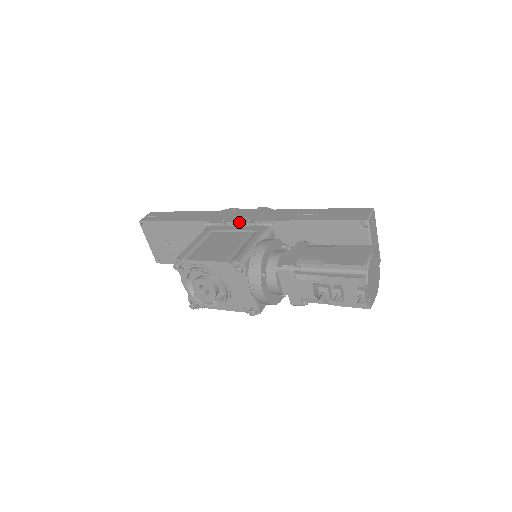
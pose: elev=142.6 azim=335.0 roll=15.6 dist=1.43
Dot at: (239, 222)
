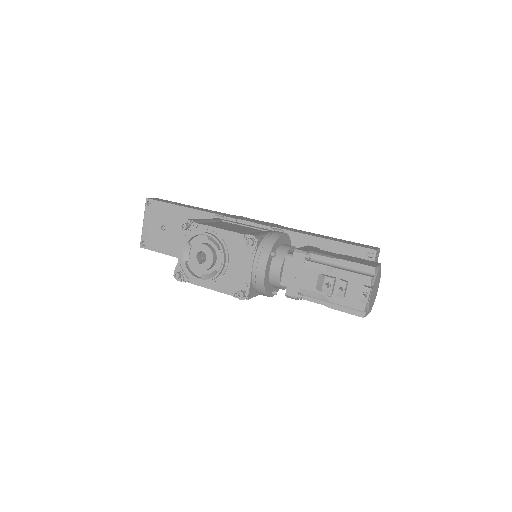
Dot at: (251, 222)
